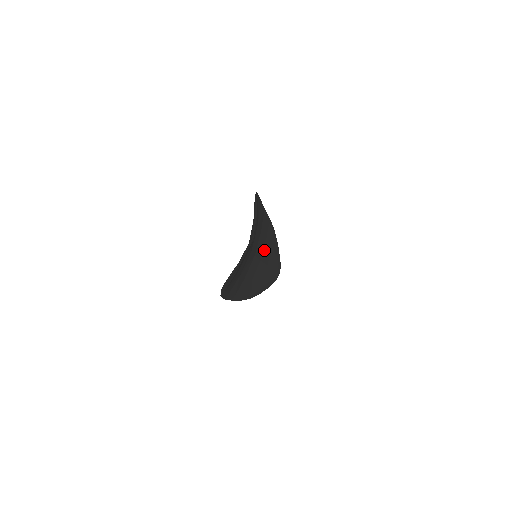
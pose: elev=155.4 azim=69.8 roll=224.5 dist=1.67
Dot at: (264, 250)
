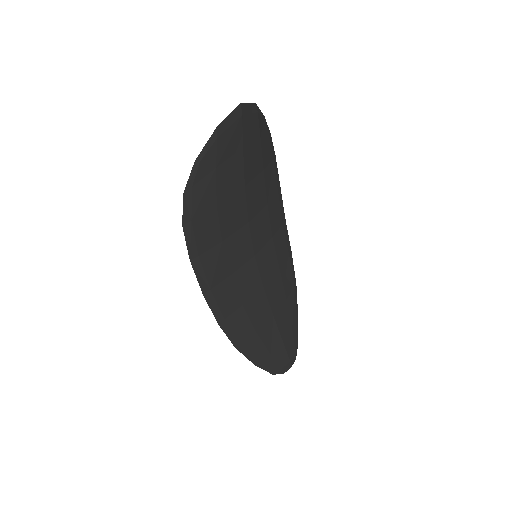
Dot at: (273, 281)
